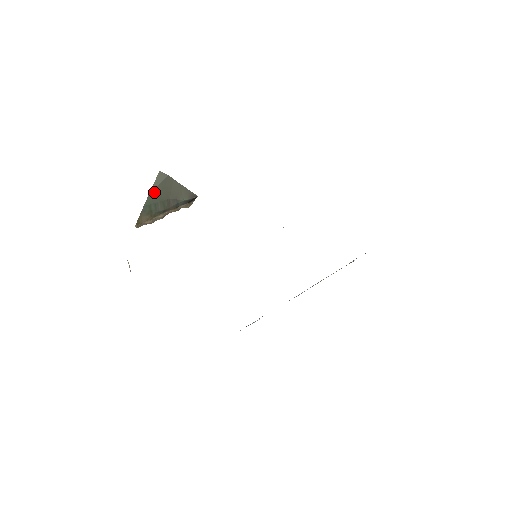
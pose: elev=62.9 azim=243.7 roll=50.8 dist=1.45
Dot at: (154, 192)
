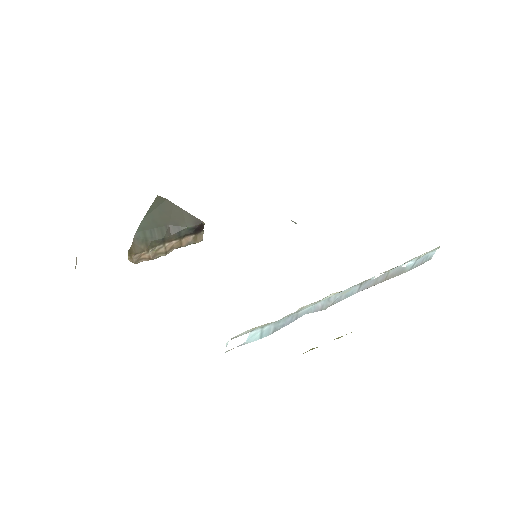
Dot at: (149, 217)
